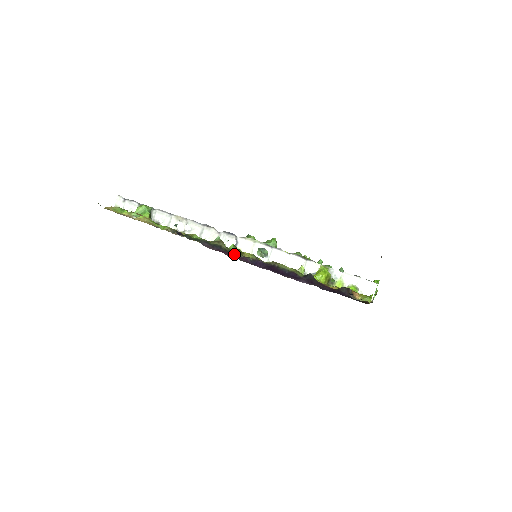
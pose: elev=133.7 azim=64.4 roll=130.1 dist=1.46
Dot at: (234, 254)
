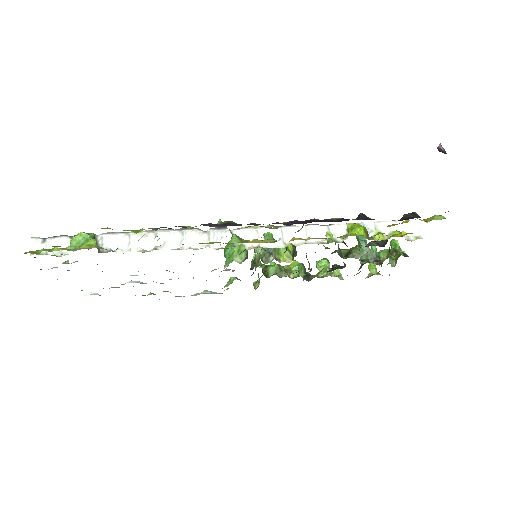
Dot at: (258, 224)
